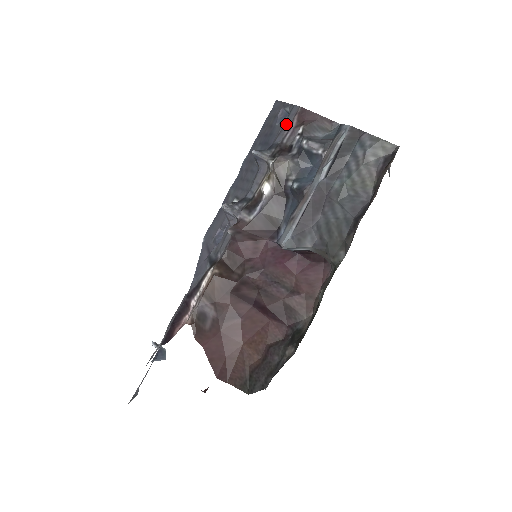
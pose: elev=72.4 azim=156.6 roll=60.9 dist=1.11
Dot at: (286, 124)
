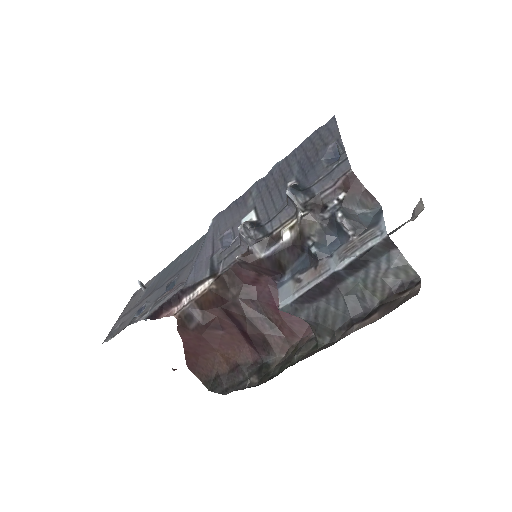
Dot at: (331, 176)
